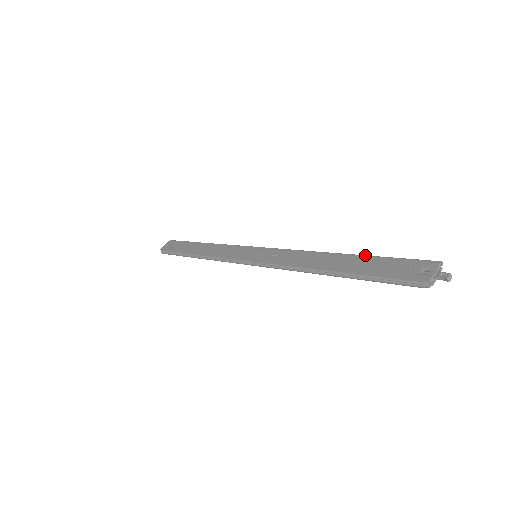
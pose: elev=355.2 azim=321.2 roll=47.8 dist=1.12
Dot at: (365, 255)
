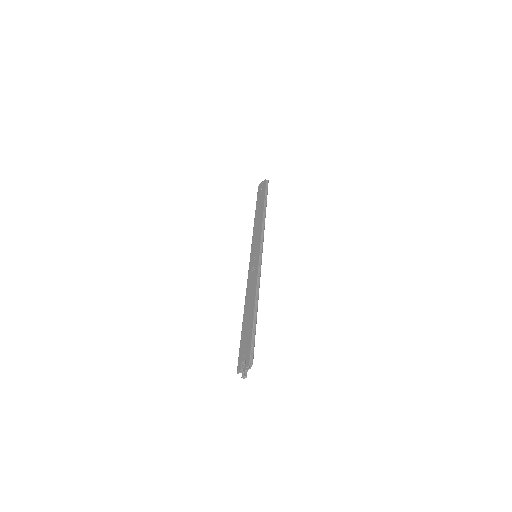
Dot at: (253, 322)
